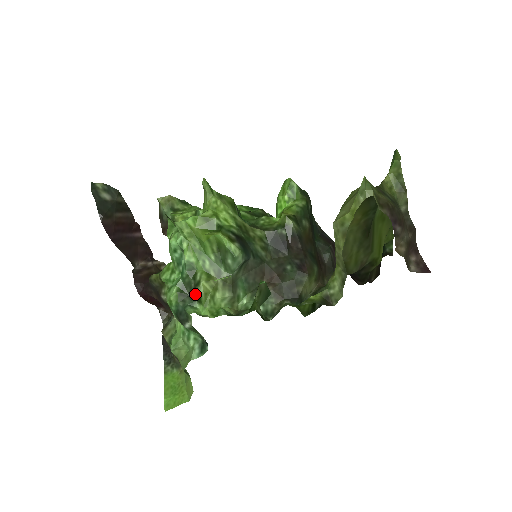
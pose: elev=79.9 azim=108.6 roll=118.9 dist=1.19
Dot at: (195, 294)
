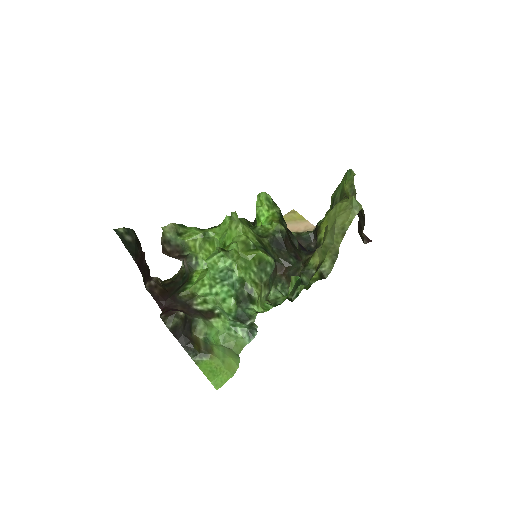
Dot at: (248, 299)
